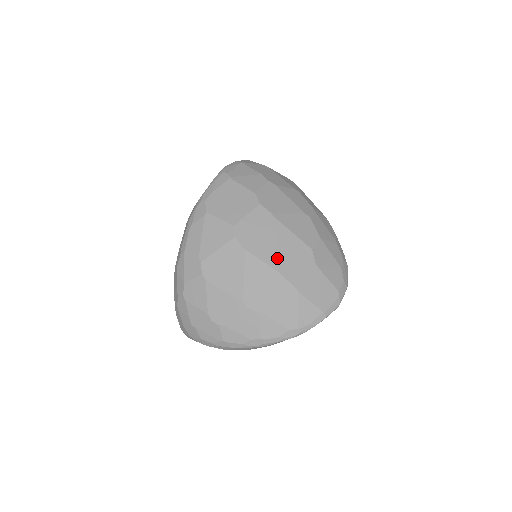
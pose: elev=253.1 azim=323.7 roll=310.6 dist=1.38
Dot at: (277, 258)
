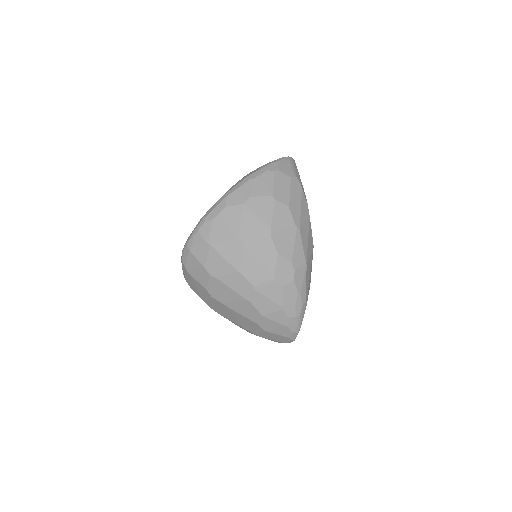
Dot at: (240, 324)
